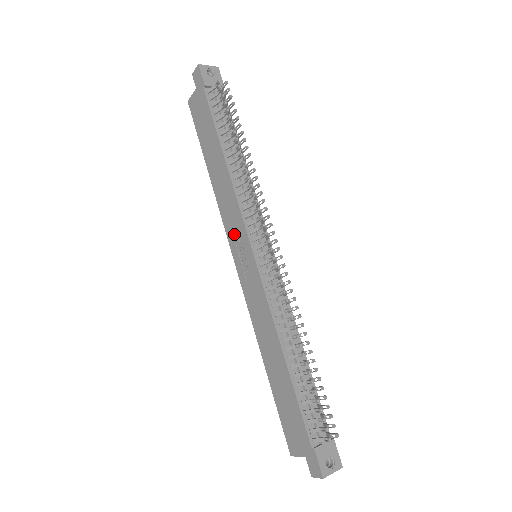
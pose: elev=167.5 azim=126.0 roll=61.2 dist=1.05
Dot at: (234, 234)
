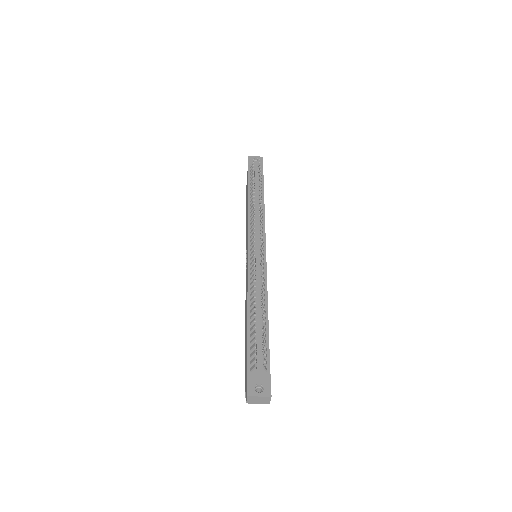
Dot at: (246, 245)
